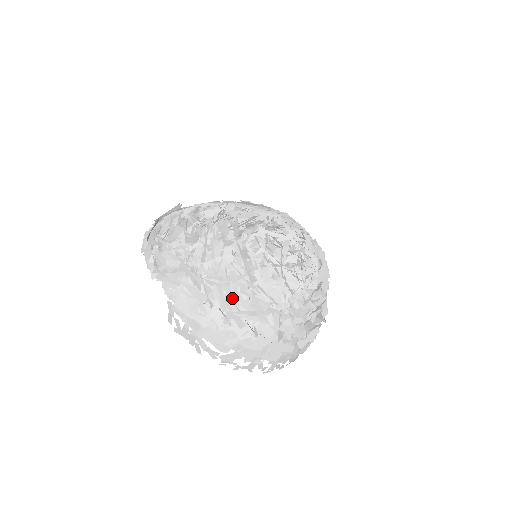
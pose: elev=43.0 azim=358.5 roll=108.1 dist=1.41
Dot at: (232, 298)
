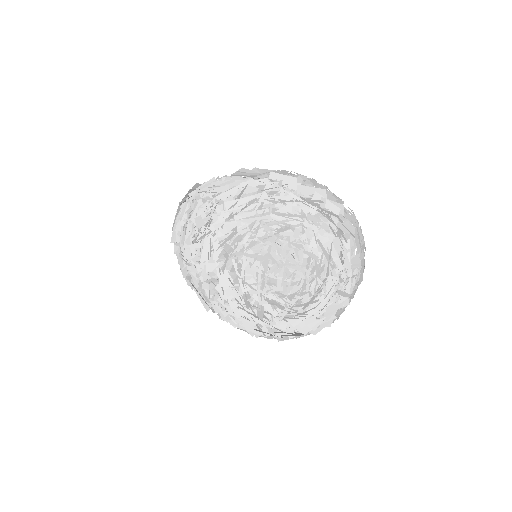
Dot at: (225, 315)
